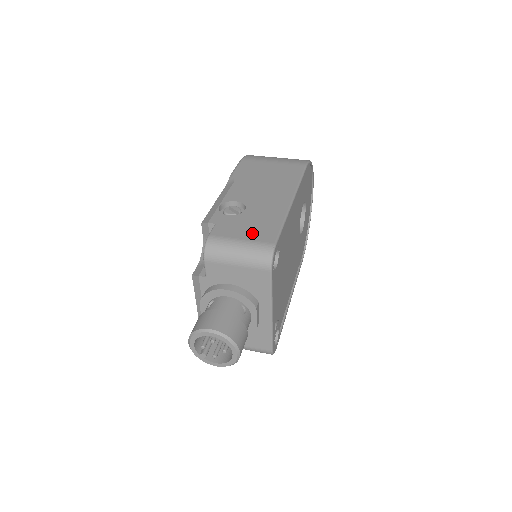
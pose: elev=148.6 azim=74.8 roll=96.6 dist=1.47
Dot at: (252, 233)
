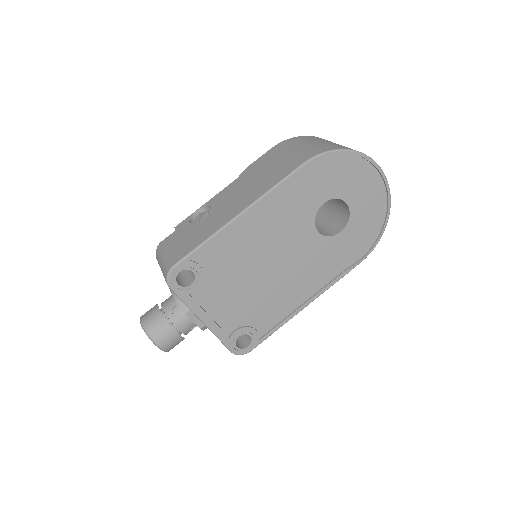
Dot at: (177, 248)
